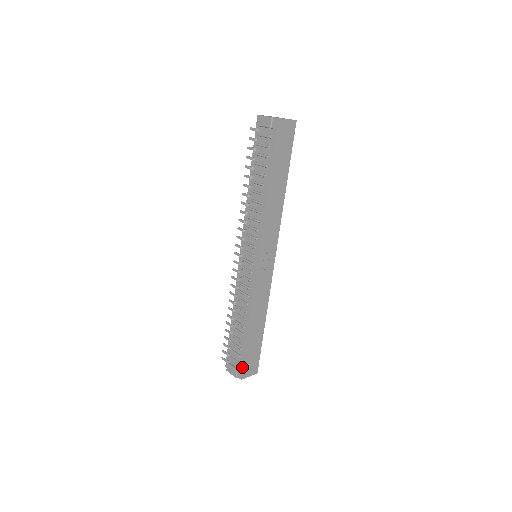
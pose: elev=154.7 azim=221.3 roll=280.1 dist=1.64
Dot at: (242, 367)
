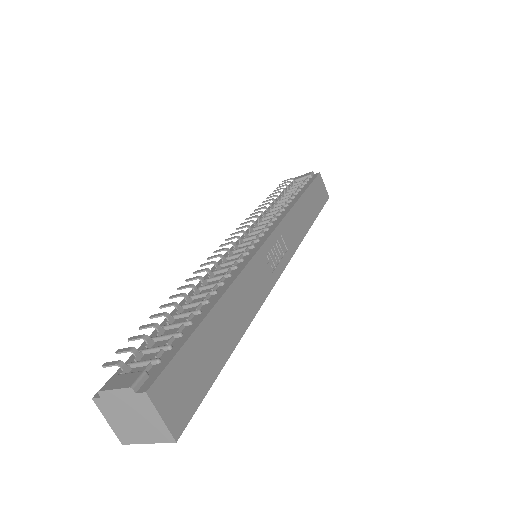
Dot at: (166, 363)
